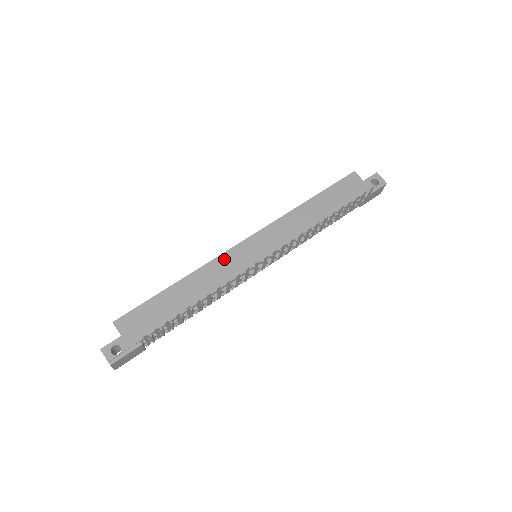
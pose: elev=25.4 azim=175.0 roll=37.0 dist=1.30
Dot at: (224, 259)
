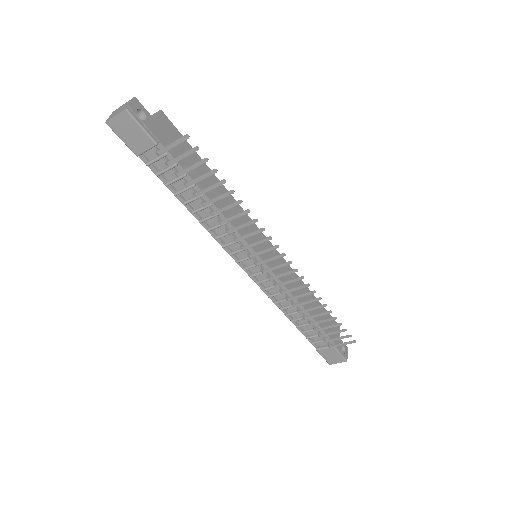
Dot at: (248, 220)
